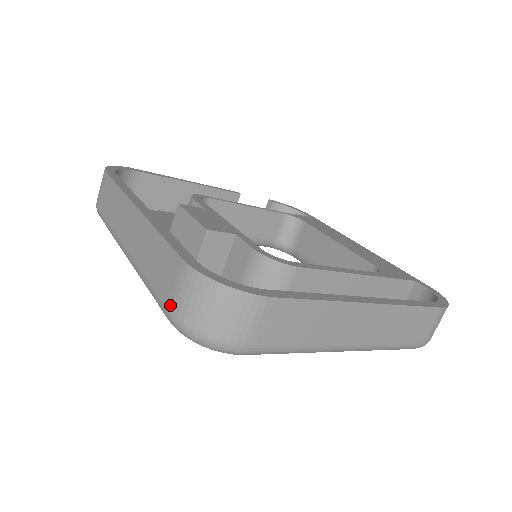
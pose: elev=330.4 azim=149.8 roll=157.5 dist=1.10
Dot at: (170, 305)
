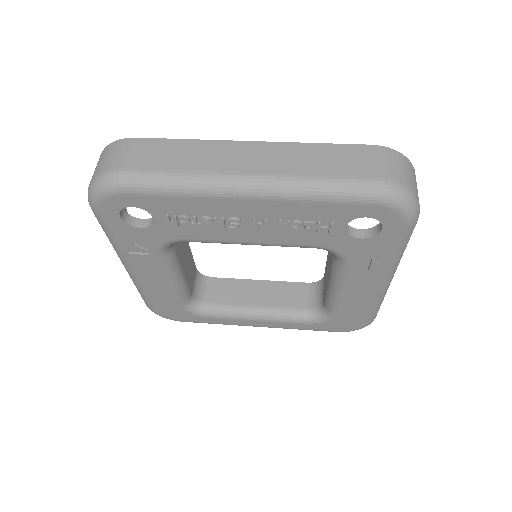
Dot at: (377, 174)
